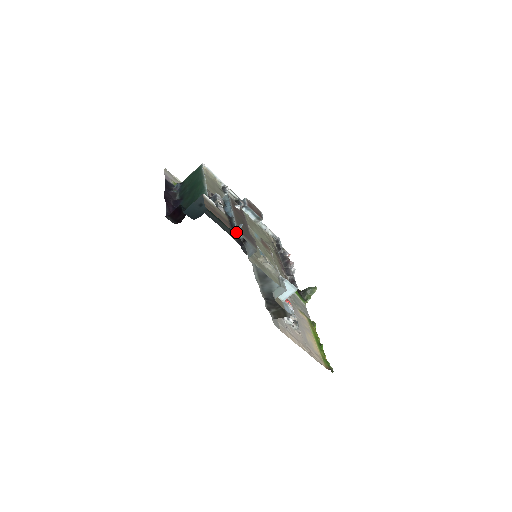
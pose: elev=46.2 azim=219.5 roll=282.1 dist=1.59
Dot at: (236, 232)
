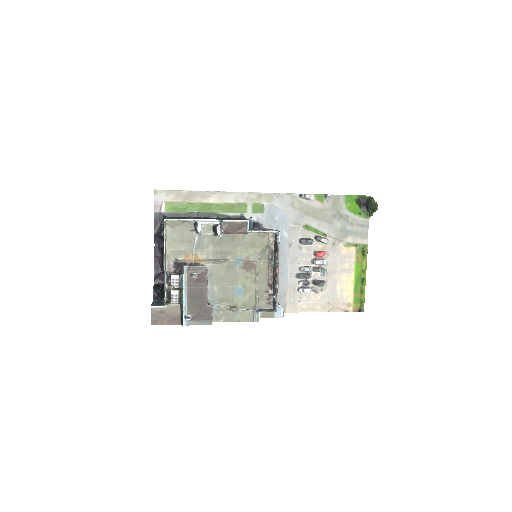
Dot at: occluded
